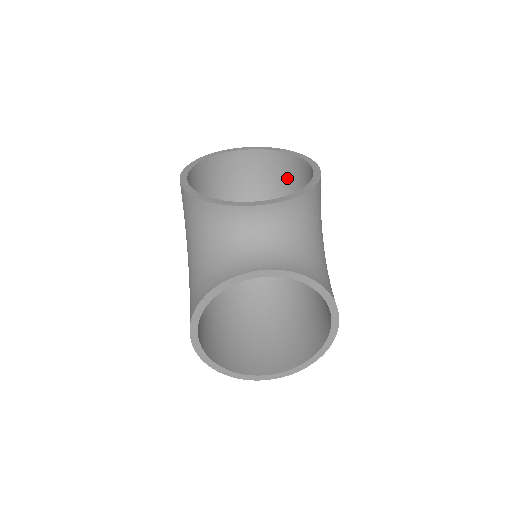
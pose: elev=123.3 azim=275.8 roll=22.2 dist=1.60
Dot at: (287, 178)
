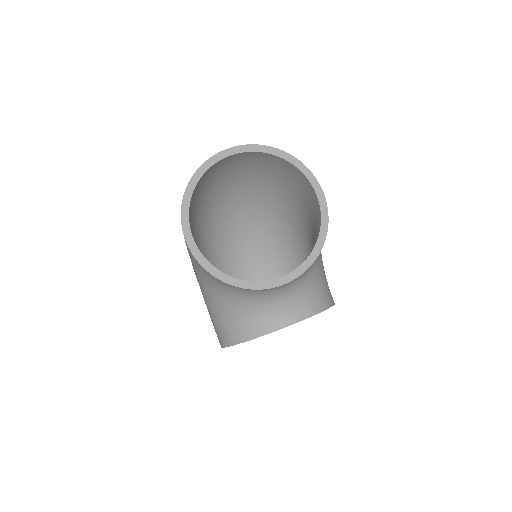
Dot at: (277, 170)
